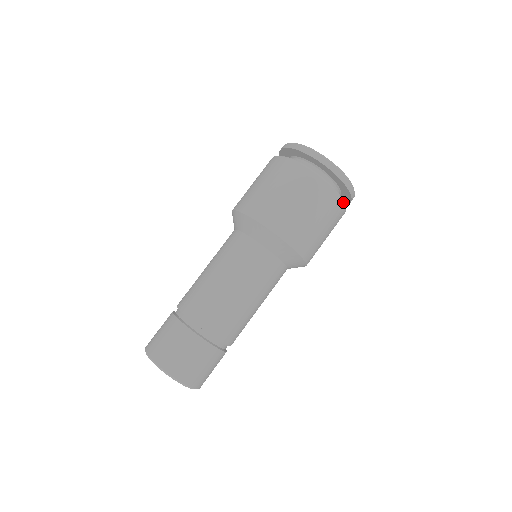
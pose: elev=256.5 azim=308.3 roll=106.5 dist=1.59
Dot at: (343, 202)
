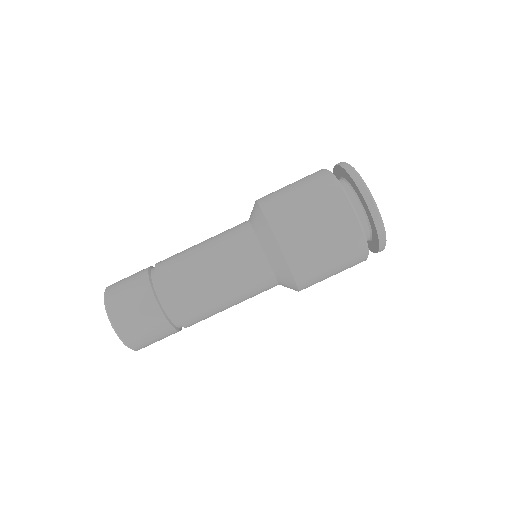
Dot at: (359, 224)
